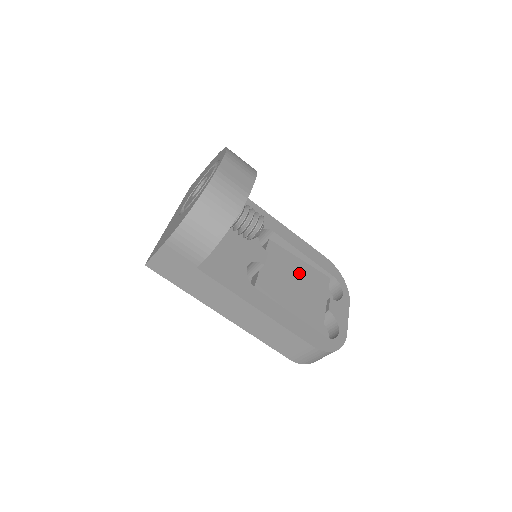
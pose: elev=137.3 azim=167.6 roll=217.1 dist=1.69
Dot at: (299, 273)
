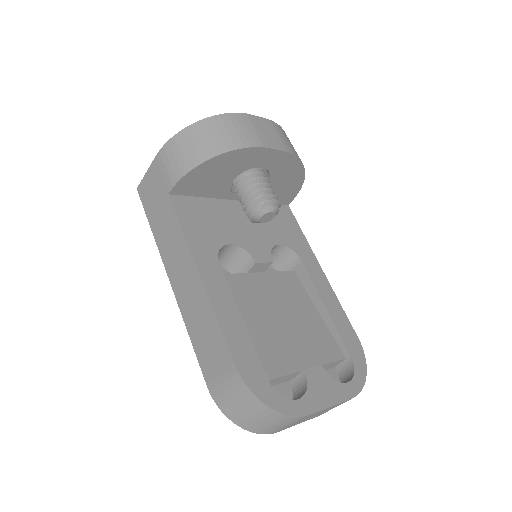
Dot at: (302, 317)
